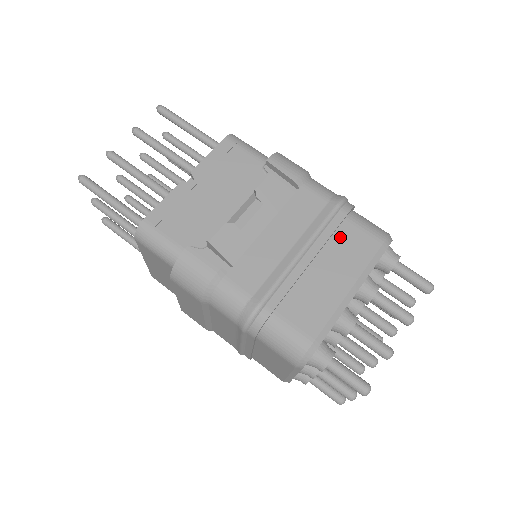
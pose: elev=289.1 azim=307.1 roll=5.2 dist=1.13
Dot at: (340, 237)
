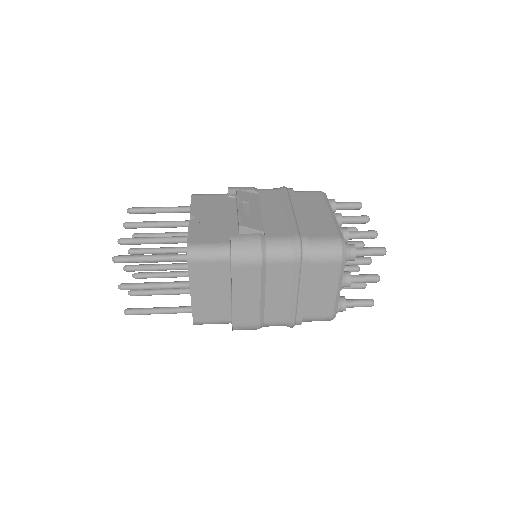
Dot at: (300, 200)
